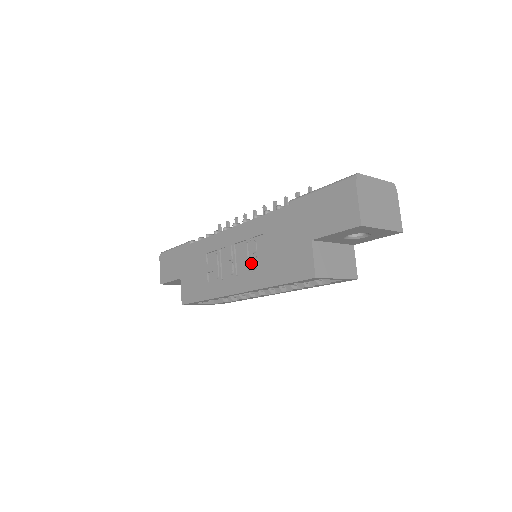
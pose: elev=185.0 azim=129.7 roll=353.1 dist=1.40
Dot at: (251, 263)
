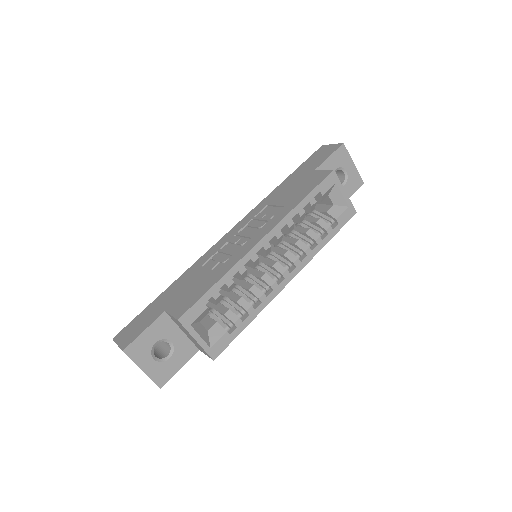
Dot at: (266, 218)
